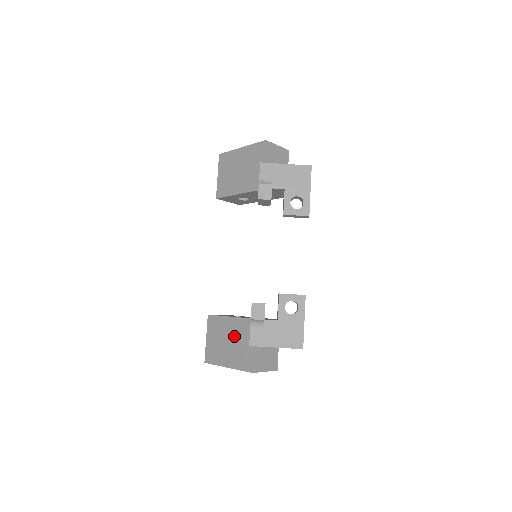
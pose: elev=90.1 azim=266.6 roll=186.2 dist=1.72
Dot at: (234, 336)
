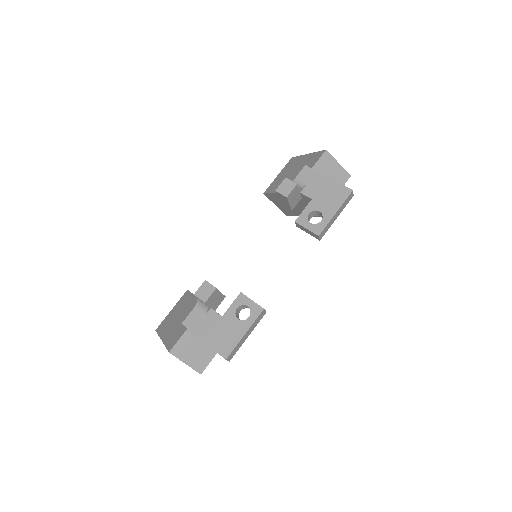
Dot at: (185, 314)
